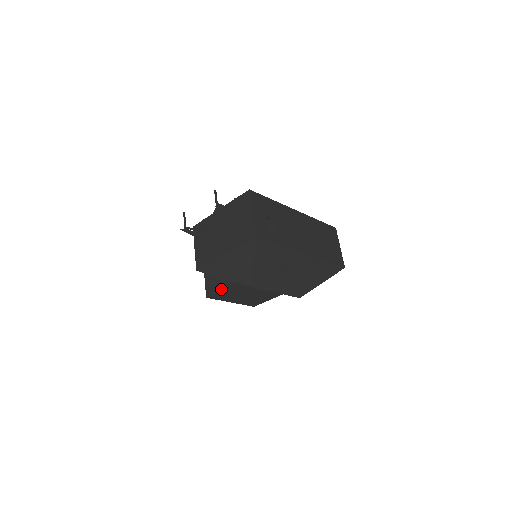
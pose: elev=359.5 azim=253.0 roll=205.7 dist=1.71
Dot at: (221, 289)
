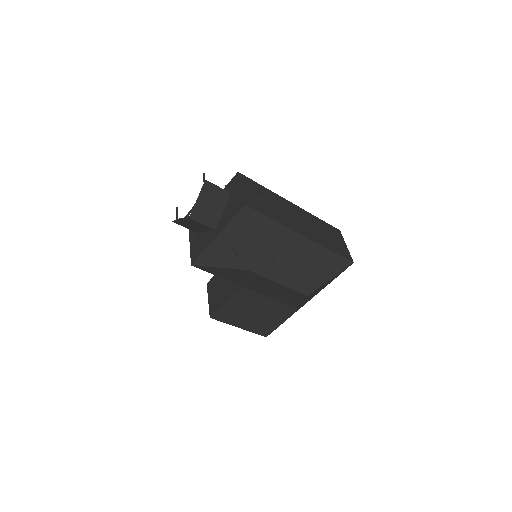
Dot at: (224, 302)
